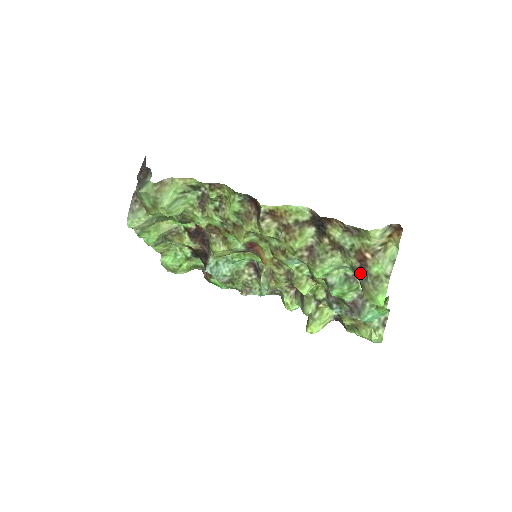
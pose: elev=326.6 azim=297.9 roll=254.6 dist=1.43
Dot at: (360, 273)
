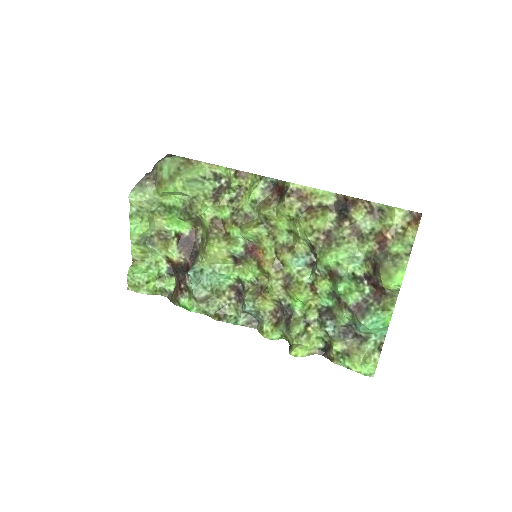
Dot at: (377, 256)
